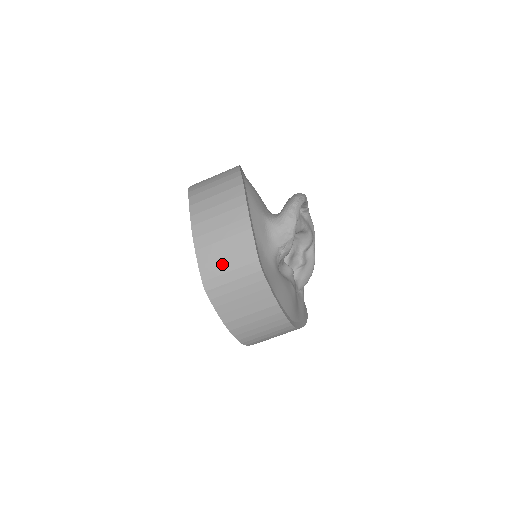
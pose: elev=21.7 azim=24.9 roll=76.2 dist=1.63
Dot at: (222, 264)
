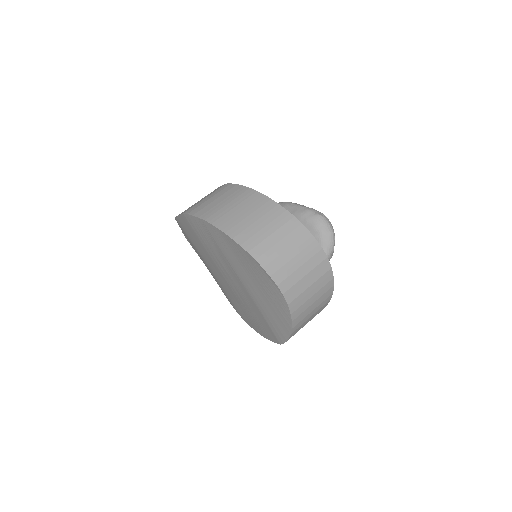
Dot at: occluded
